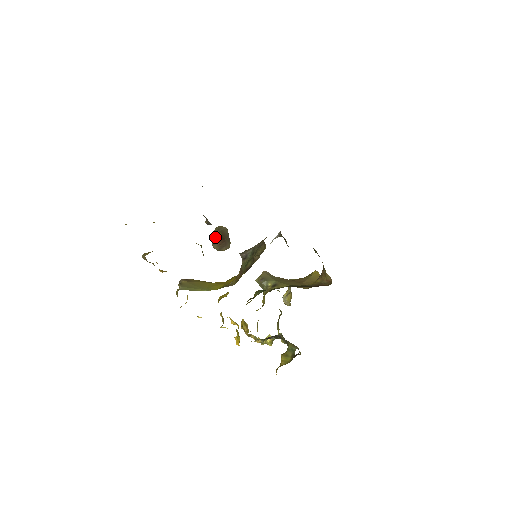
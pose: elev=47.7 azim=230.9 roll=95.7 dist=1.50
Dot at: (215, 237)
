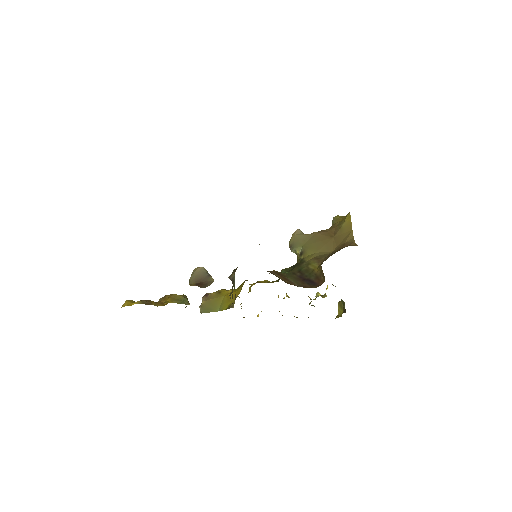
Dot at: (192, 285)
